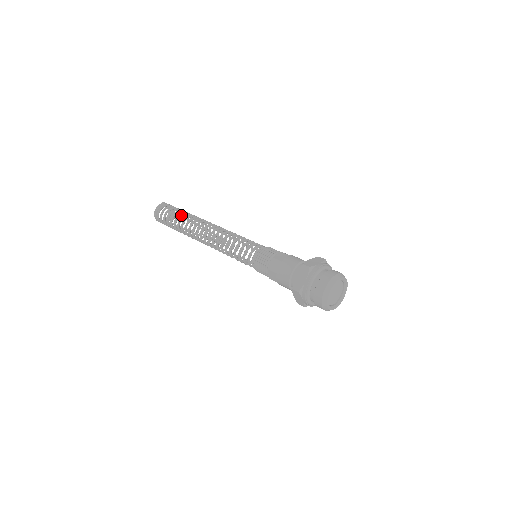
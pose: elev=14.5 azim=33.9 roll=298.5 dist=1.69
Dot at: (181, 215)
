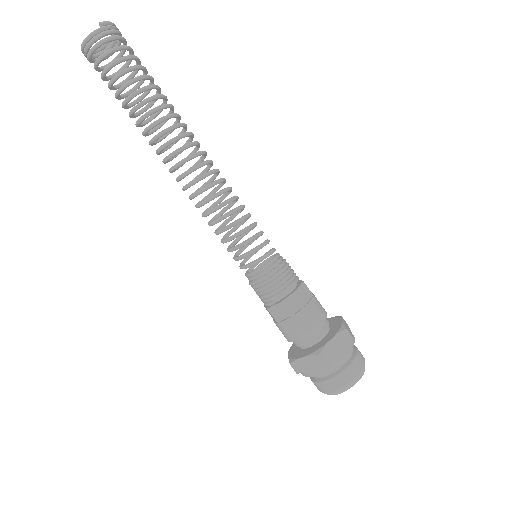
Dot at: (138, 64)
